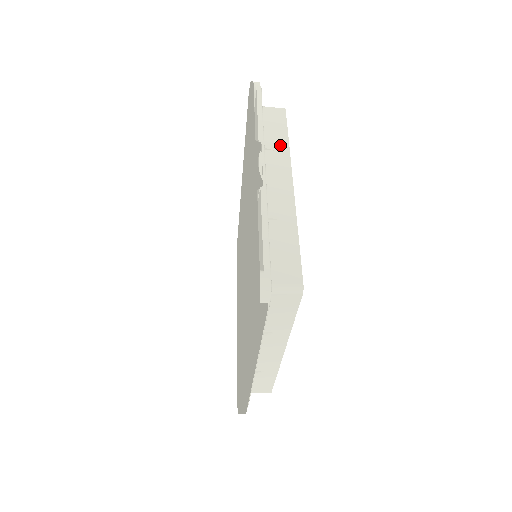
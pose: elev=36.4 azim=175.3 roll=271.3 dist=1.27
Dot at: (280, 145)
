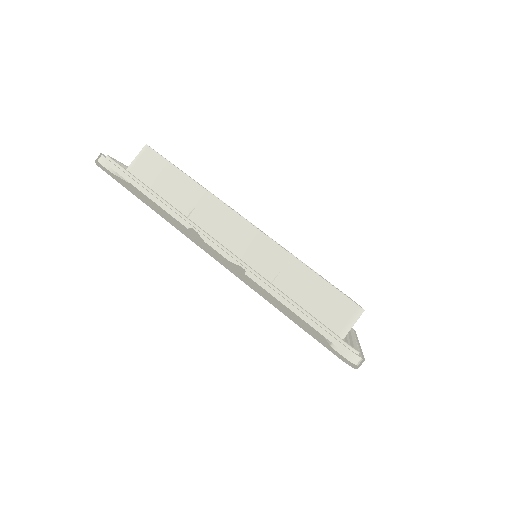
Dot at: (193, 194)
